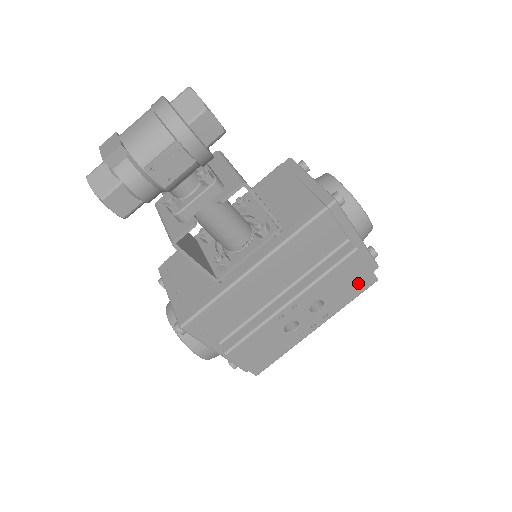
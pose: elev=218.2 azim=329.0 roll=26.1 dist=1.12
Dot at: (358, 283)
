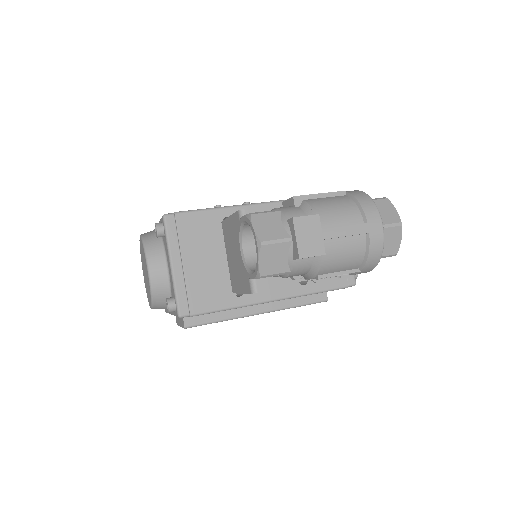
Dot at: occluded
